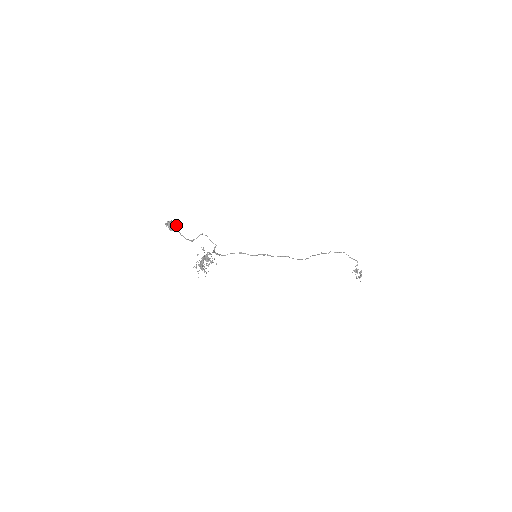
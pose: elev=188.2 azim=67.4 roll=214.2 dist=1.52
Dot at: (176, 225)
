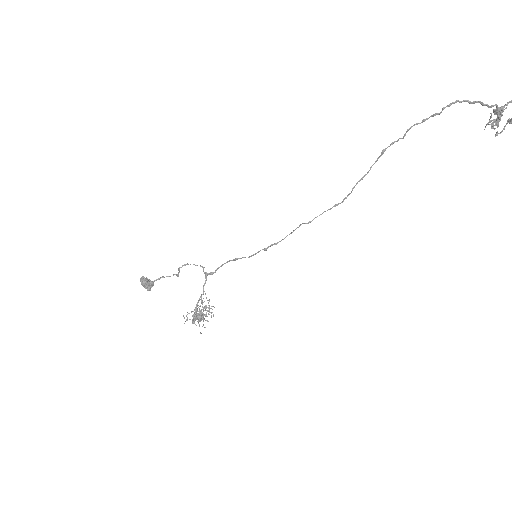
Dot at: (149, 283)
